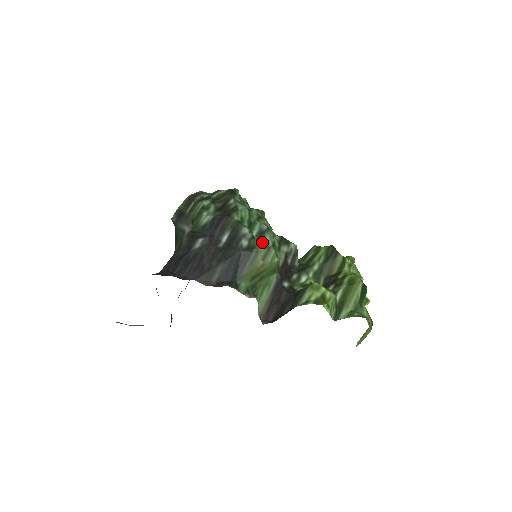
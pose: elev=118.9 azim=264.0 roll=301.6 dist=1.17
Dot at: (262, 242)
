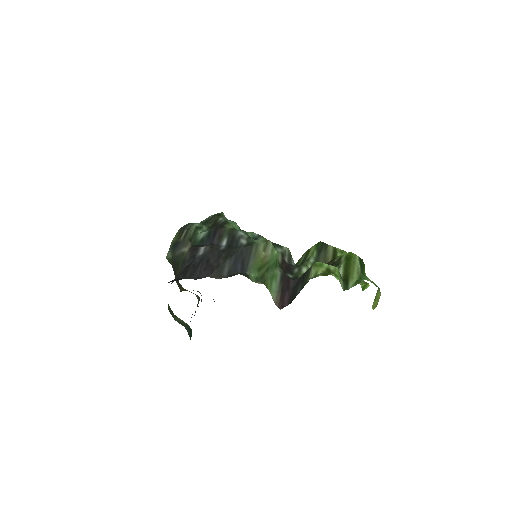
Dot at: occluded
